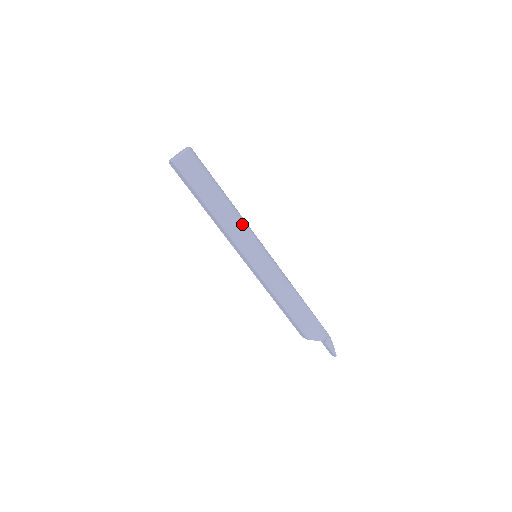
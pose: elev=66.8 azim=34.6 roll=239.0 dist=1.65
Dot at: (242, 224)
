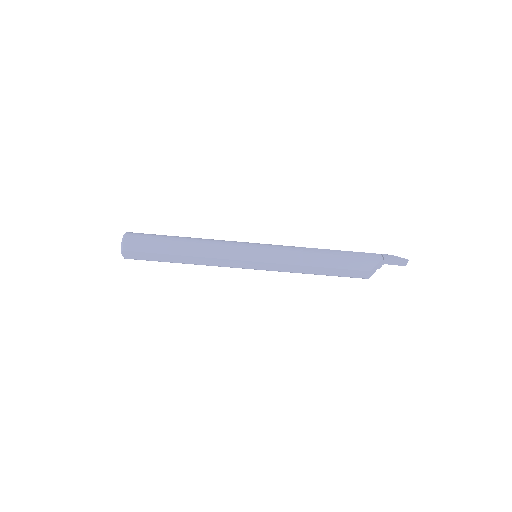
Dot at: (217, 241)
